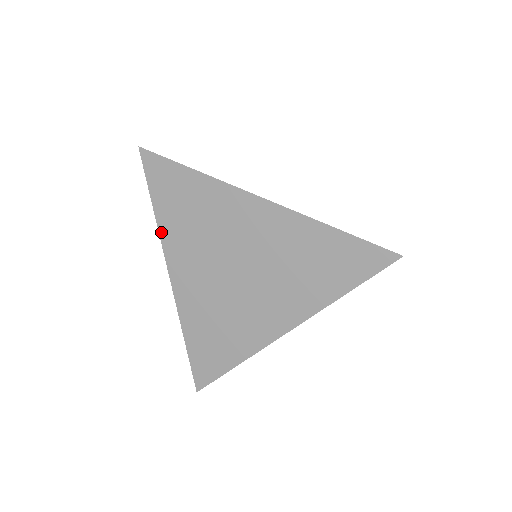
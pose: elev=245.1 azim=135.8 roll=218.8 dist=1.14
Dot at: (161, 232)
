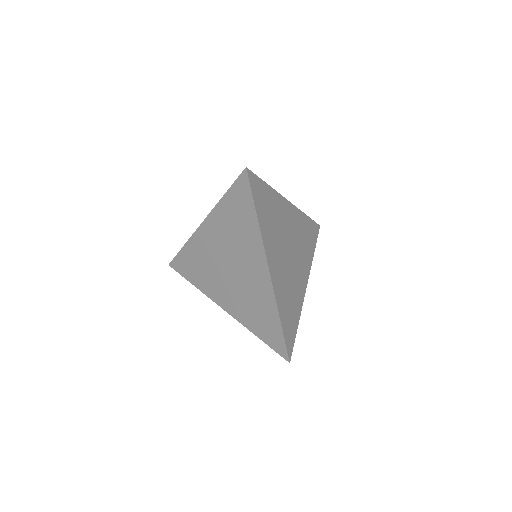
Dot at: (217, 207)
